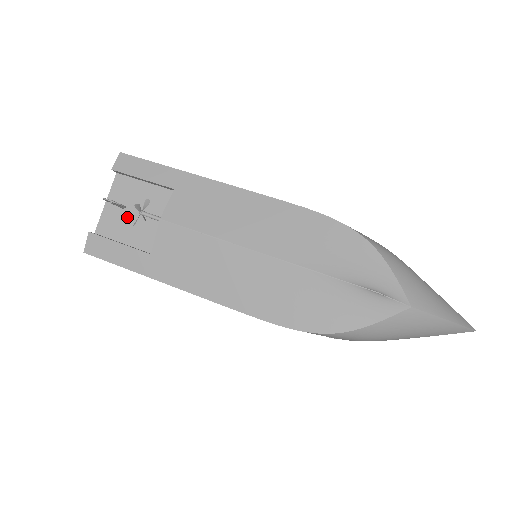
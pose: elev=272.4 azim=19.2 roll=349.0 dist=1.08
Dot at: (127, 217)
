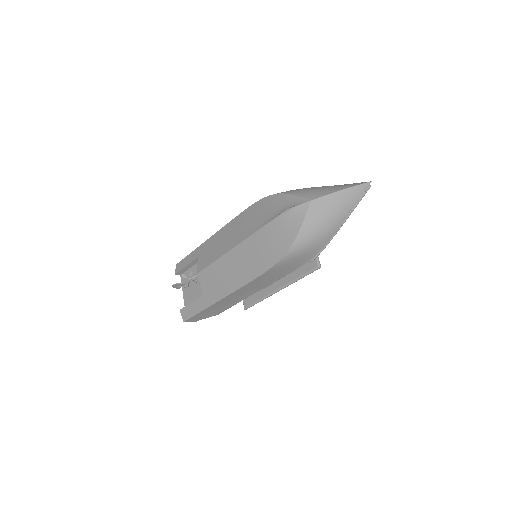
Dot at: (192, 290)
